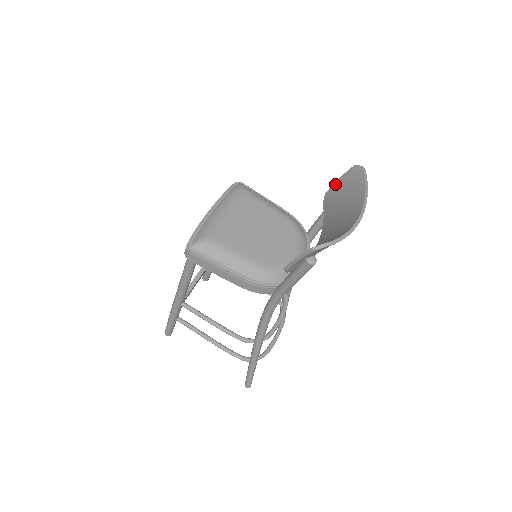
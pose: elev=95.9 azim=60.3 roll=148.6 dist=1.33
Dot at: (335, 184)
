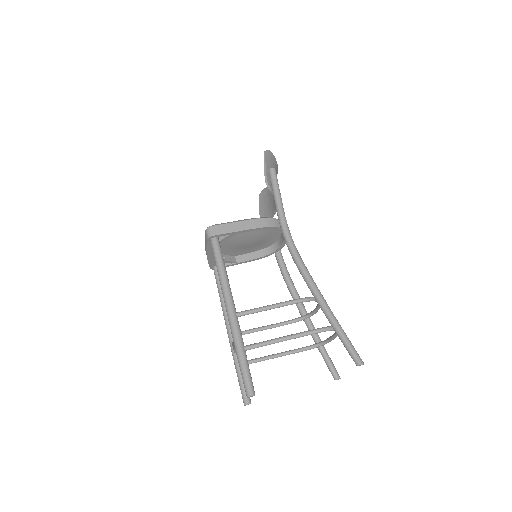
Dot at: (260, 211)
